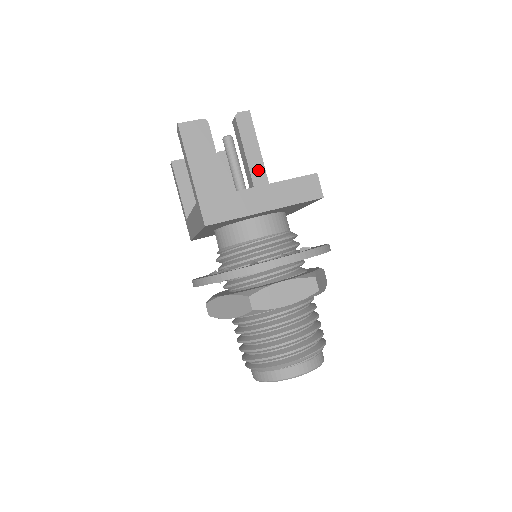
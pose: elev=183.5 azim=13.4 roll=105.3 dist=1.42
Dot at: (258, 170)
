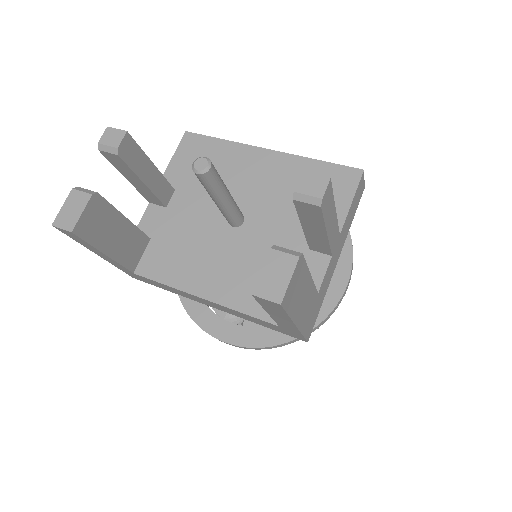
Dot at: (334, 235)
